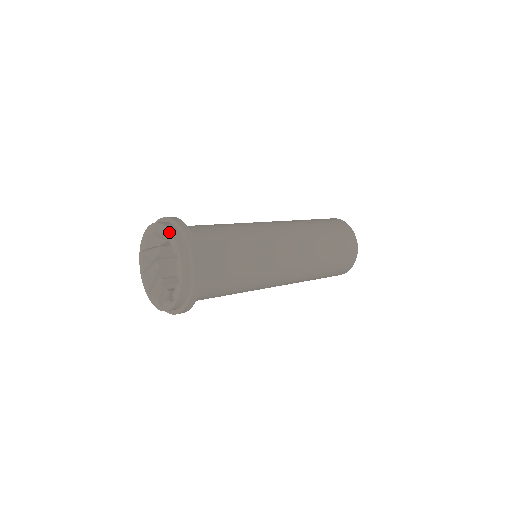
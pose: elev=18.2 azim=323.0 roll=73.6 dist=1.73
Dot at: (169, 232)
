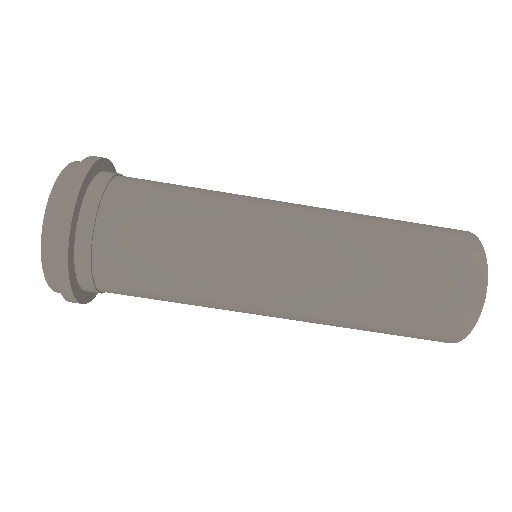
Dot at: occluded
